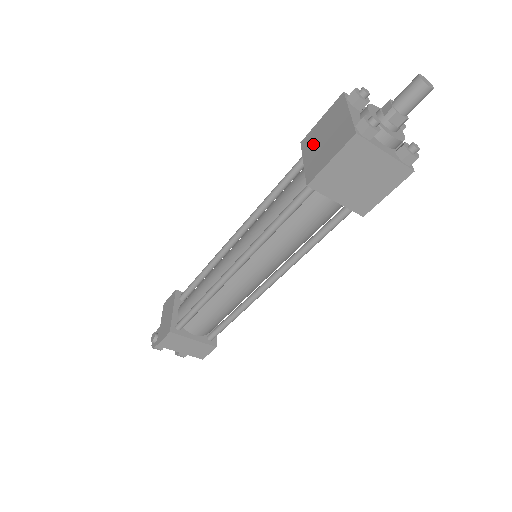
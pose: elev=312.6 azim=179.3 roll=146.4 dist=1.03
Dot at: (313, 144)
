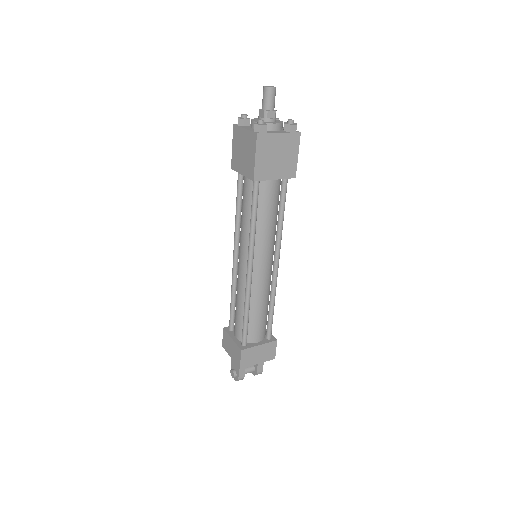
Dot at: (239, 161)
